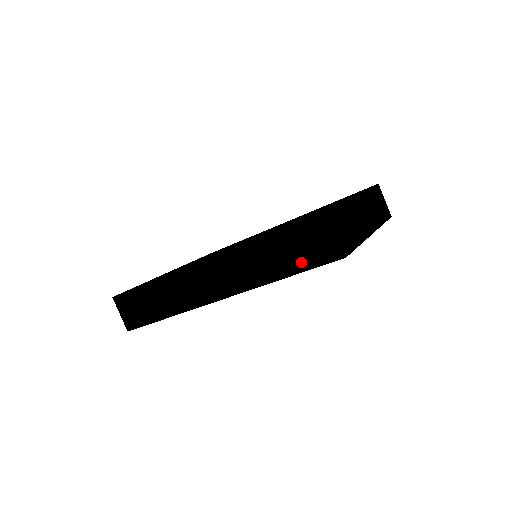
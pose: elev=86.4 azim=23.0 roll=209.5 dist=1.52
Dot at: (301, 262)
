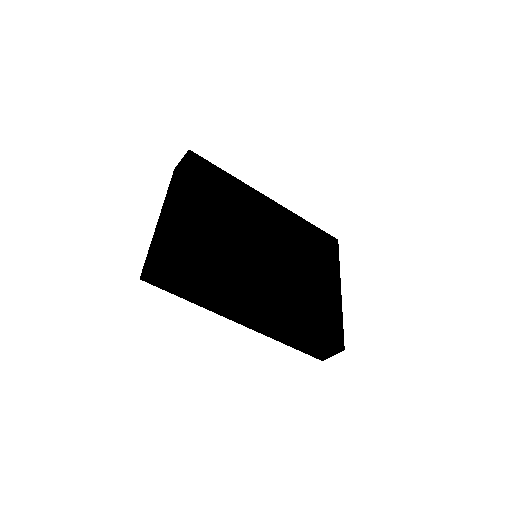
Dot at: (305, 349)
